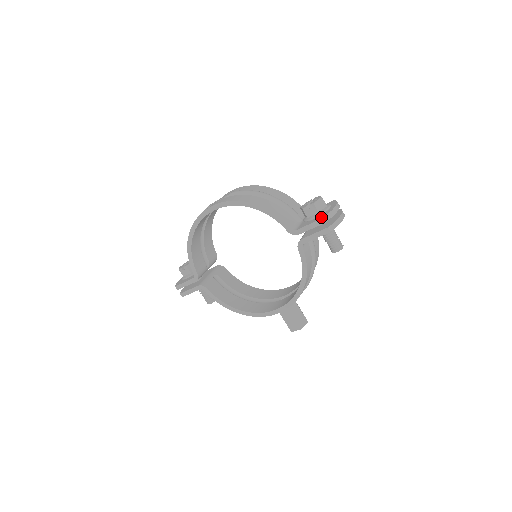
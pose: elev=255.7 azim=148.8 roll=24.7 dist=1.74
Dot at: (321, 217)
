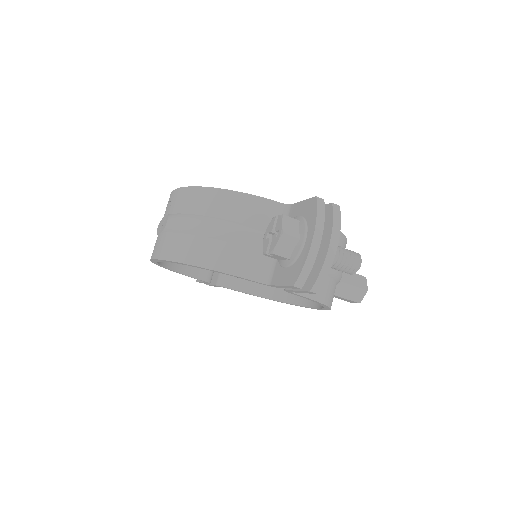
Dot at: (292, 279)
